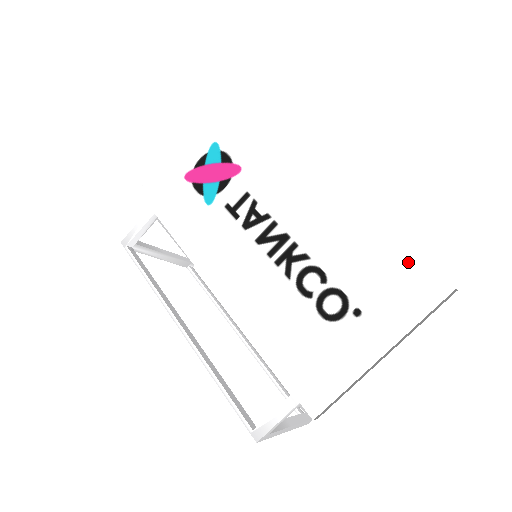
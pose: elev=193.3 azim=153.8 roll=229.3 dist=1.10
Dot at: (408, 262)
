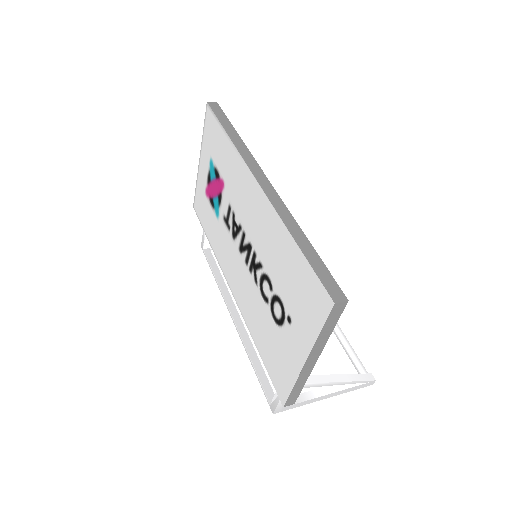
Dot at: (306, 274)
